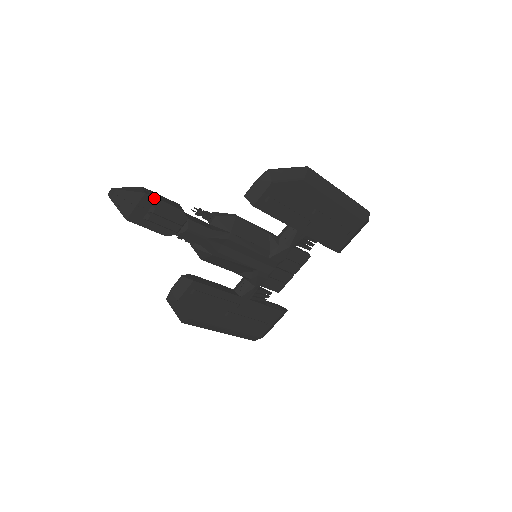
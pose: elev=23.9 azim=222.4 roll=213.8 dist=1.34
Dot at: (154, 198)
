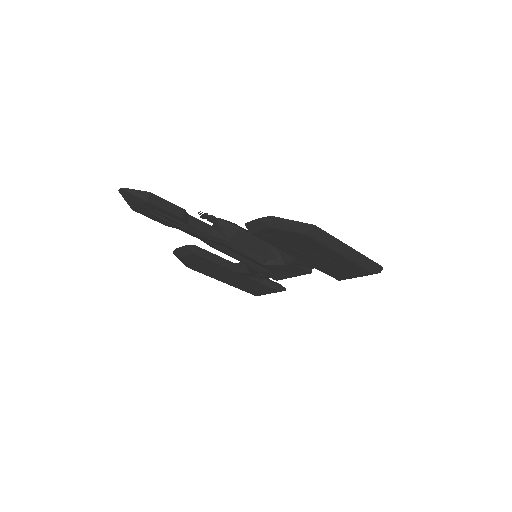
Dot at: (156, 206)
